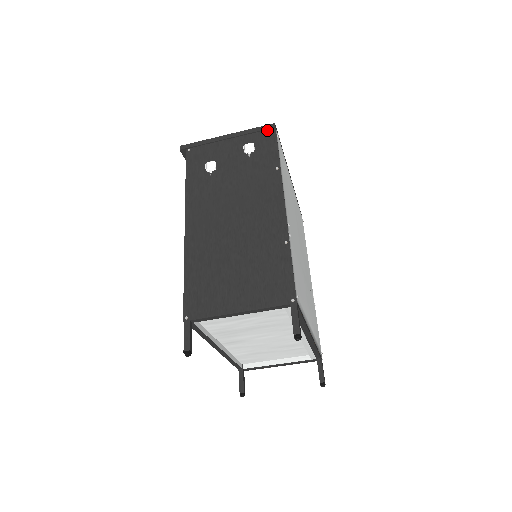
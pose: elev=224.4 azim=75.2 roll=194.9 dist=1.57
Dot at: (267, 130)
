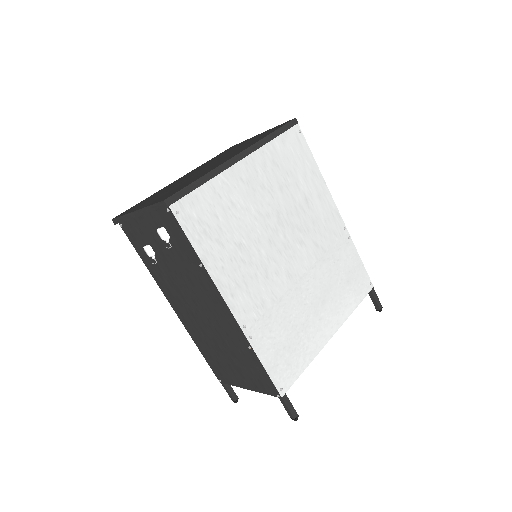
Dot at: (163, 209)
